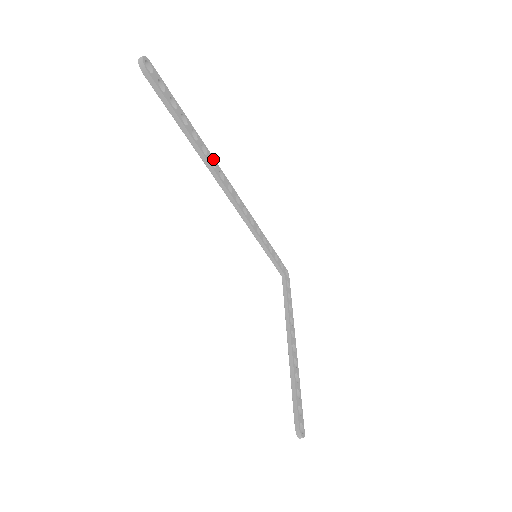
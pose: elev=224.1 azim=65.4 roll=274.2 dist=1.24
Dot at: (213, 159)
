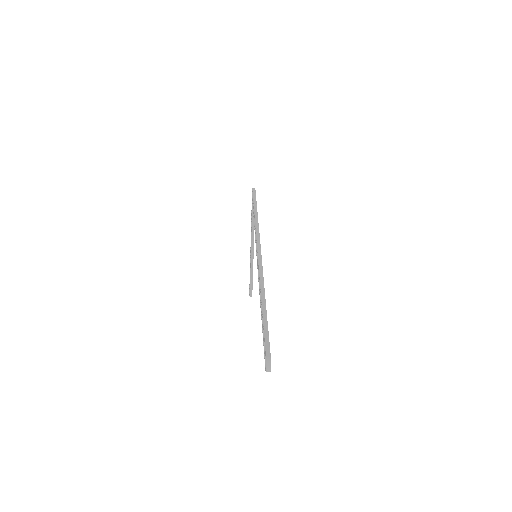
Dot at: (263, 281)
